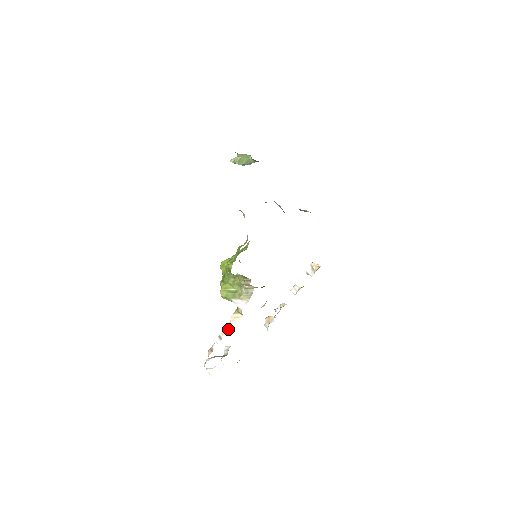
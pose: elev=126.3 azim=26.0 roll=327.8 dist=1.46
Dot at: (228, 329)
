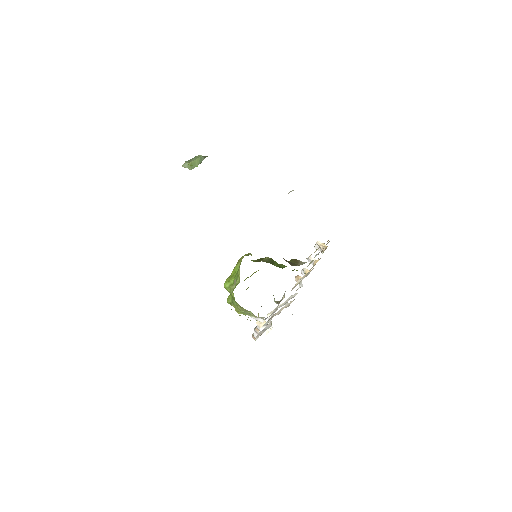
Dot at: (259, 330)
